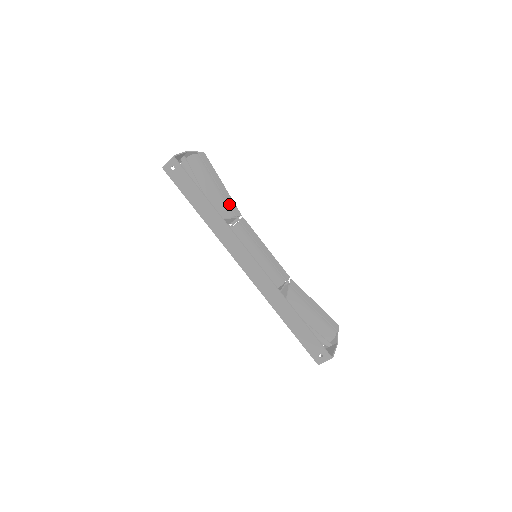
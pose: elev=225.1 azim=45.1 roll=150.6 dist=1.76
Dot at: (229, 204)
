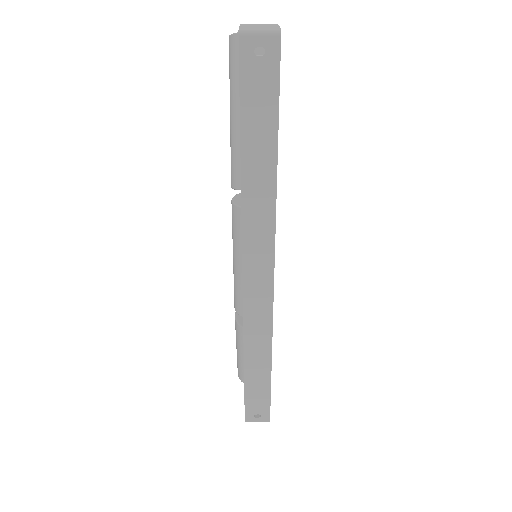
Dot at: occluded
